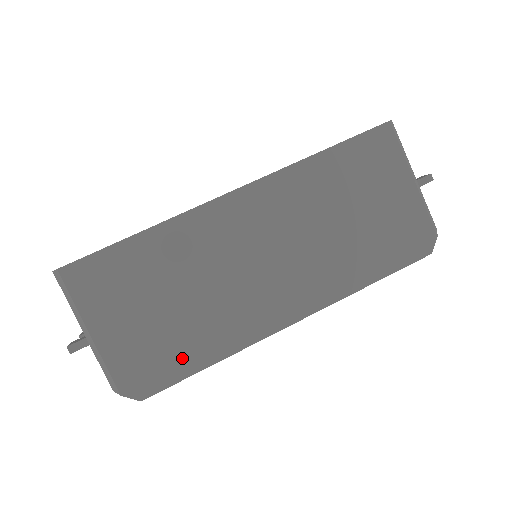
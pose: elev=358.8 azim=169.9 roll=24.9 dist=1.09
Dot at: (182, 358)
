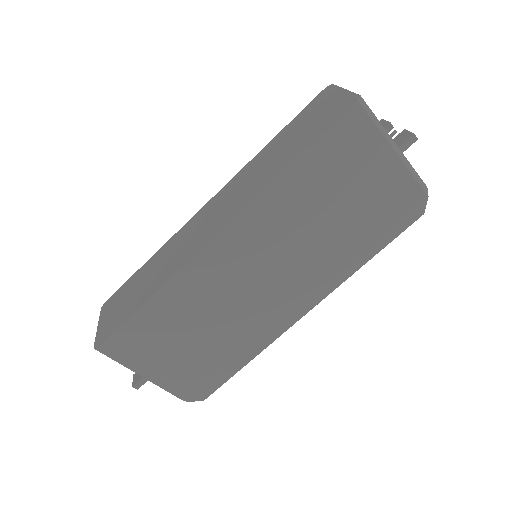
Dot at: (223, 366)
